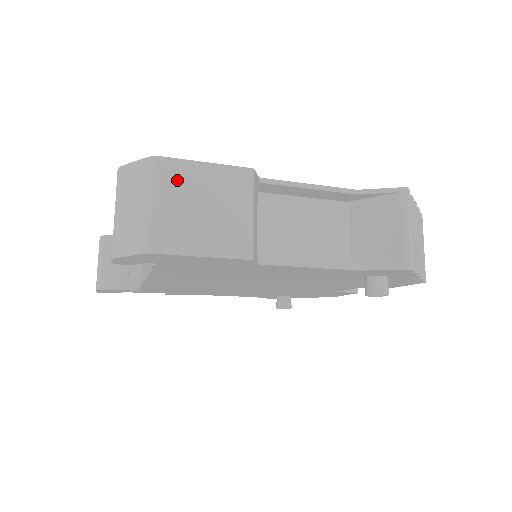
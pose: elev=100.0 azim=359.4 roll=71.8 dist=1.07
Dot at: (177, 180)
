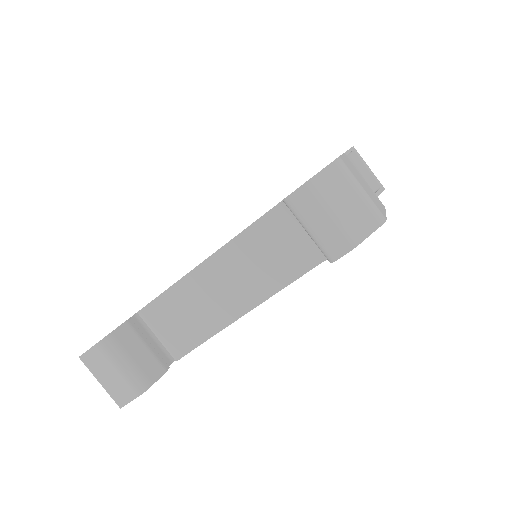
Dot at: (351, 170)
